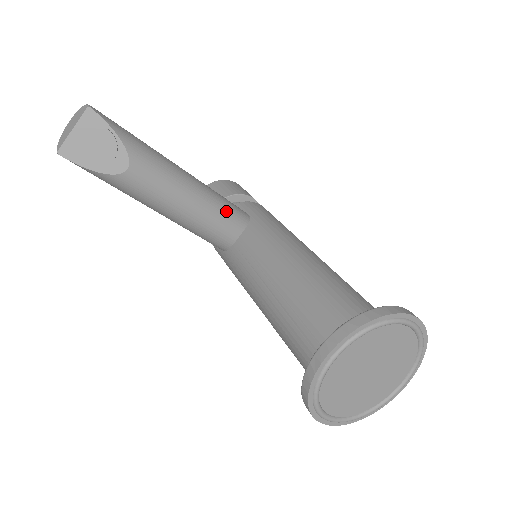
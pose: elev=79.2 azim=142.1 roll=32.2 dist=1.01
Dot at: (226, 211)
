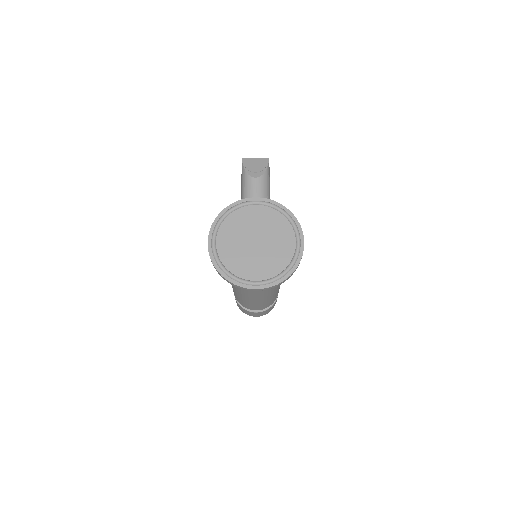
Dot at: occluded
